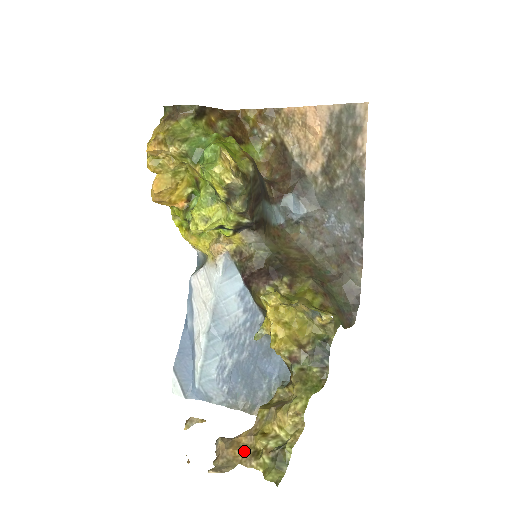
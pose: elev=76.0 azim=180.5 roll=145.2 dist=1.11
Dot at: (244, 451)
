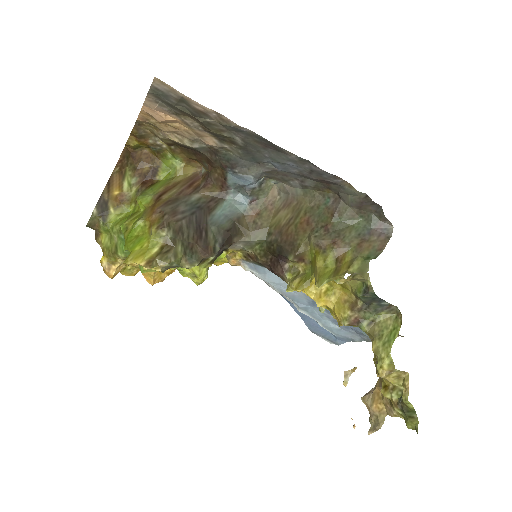
Dot at: (384, 402)
